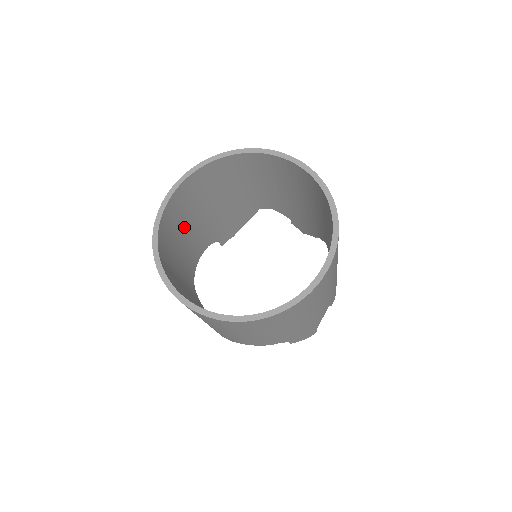
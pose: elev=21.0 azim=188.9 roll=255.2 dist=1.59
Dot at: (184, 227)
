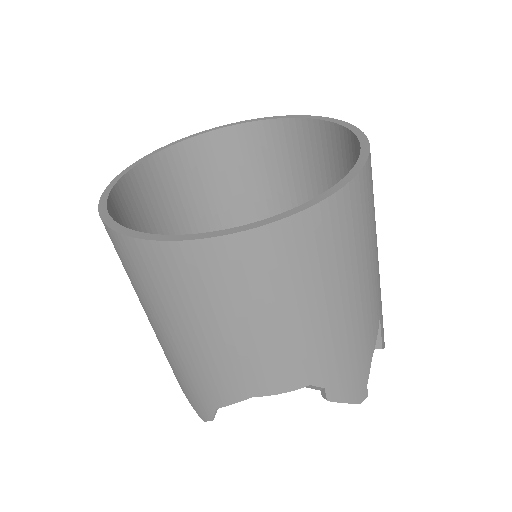
Dot at: occluded
